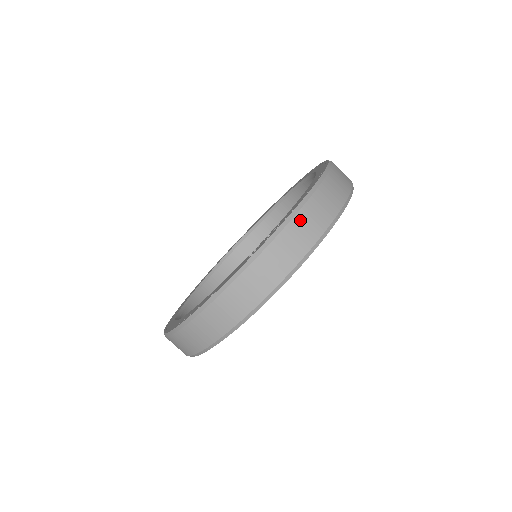
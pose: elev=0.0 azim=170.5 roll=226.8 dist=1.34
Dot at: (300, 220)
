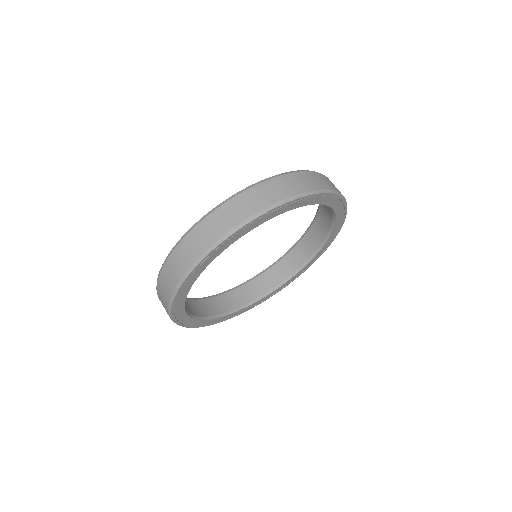
Dot at: (319, 175)
